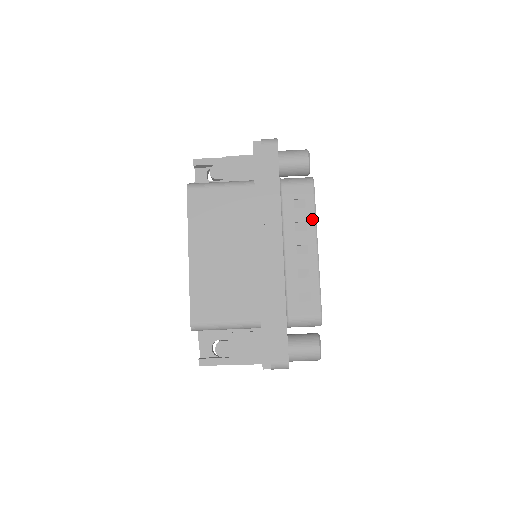
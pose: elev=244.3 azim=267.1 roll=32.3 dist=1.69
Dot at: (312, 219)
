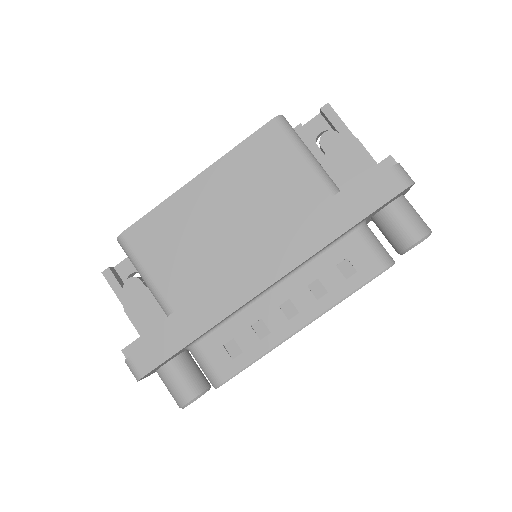
Dot at: (336, 297)
